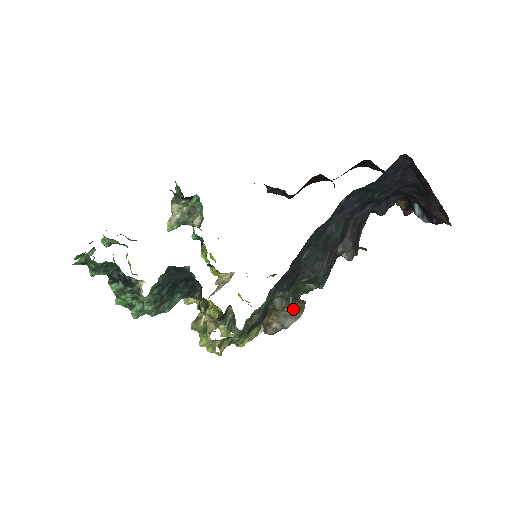
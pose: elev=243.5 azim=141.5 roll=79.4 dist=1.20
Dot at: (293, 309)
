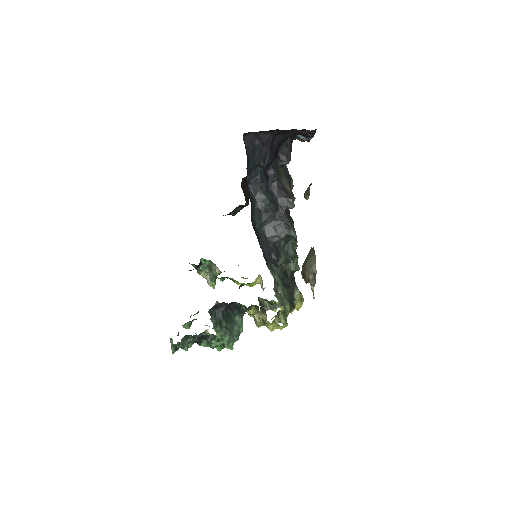
Dot at: (310, 258)
